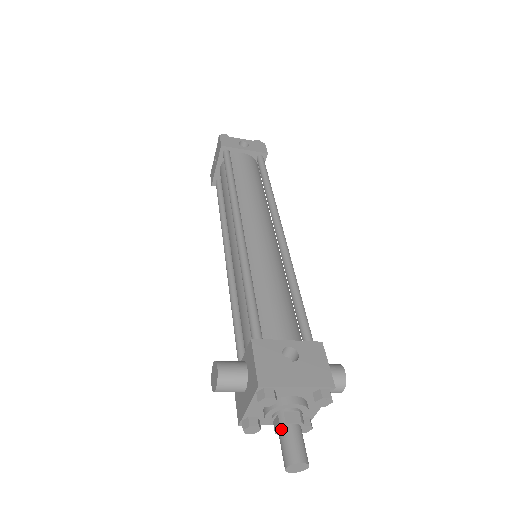
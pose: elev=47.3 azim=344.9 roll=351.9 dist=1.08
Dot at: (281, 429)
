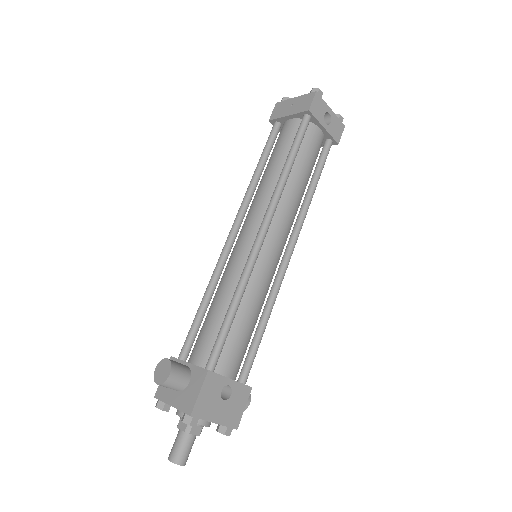
Dot at: (183, 433)
